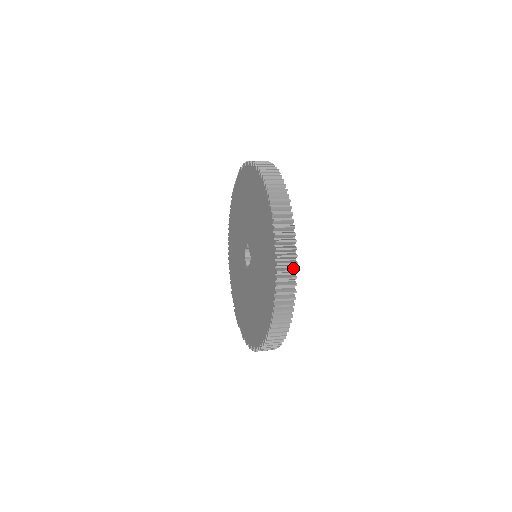
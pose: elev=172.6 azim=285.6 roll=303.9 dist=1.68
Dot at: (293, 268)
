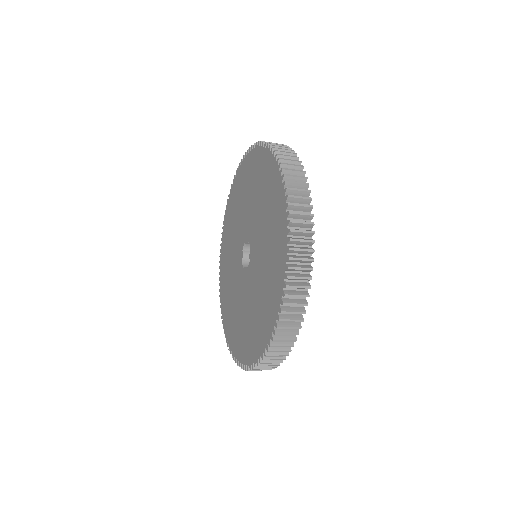
Dot at: occluded
